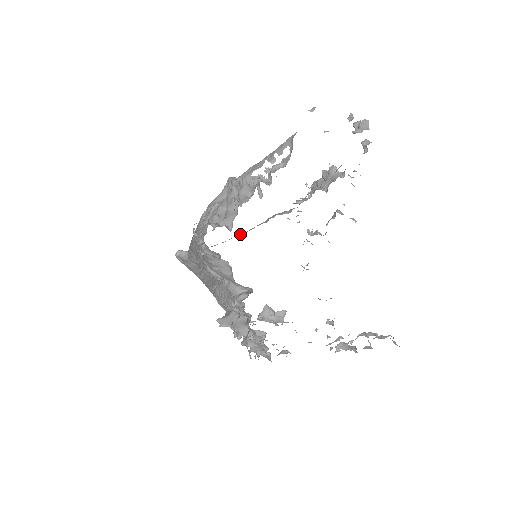
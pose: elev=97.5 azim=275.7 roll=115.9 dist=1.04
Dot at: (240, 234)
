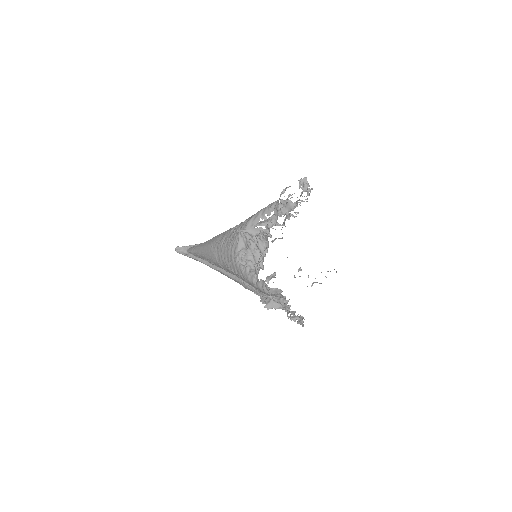
Dot at: occluded
